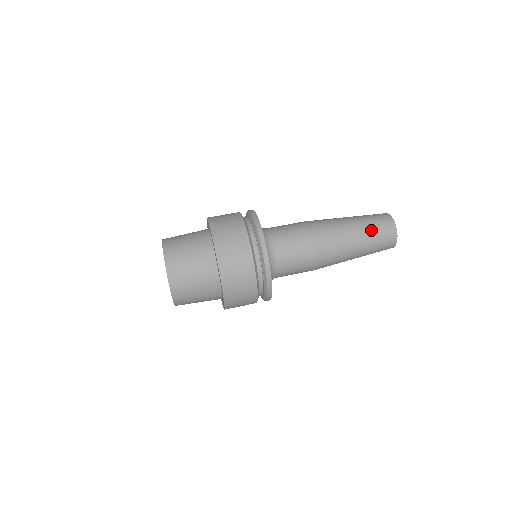
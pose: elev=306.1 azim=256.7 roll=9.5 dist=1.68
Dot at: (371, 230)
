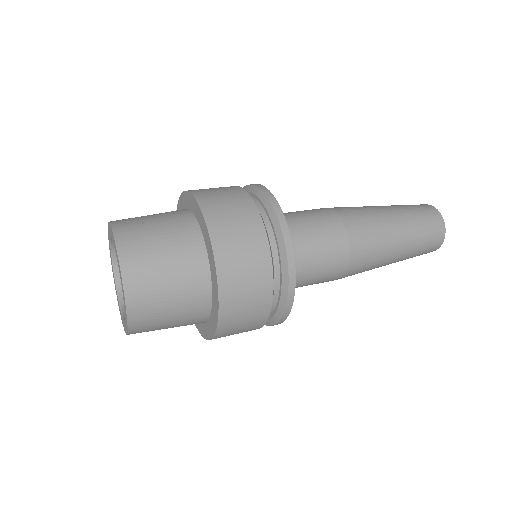
Dot at: (418, 234)
